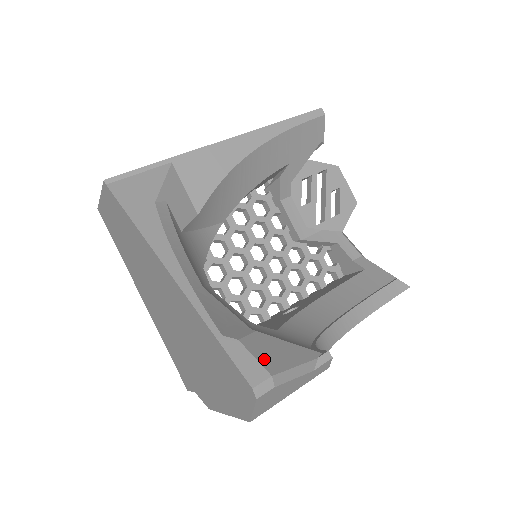
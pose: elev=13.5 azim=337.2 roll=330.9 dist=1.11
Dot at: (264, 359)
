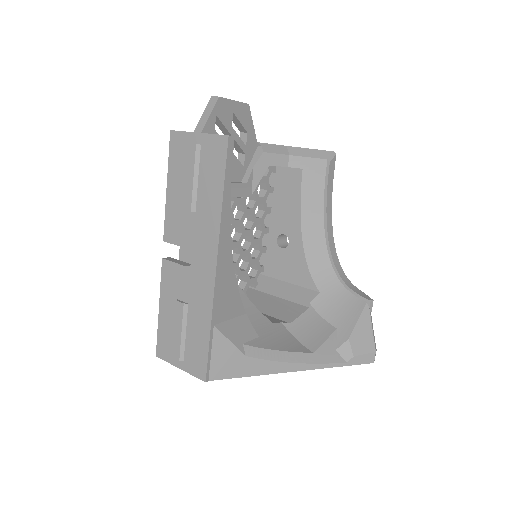
Dot at: (366, 349)
